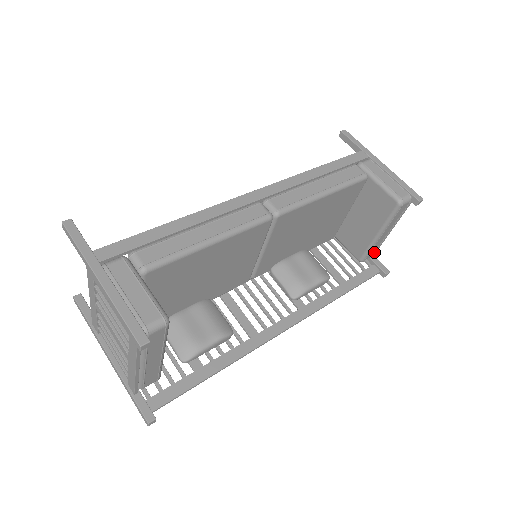
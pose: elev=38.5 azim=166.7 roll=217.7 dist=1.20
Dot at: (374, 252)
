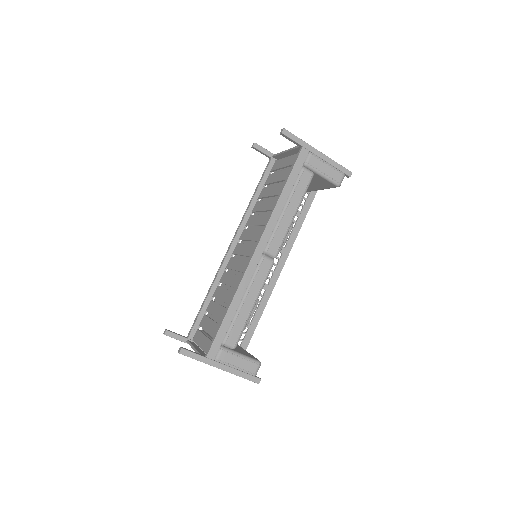
Dot at: occluded
